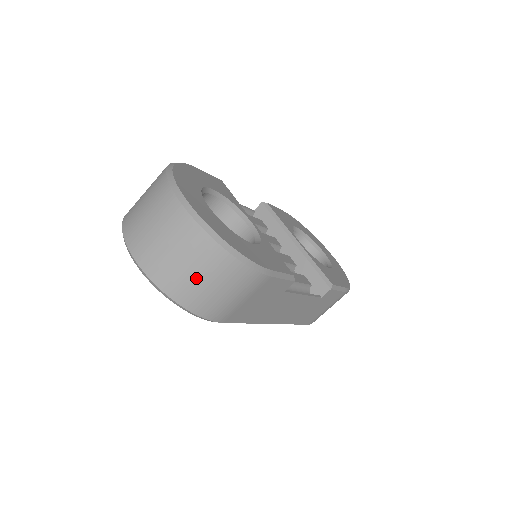
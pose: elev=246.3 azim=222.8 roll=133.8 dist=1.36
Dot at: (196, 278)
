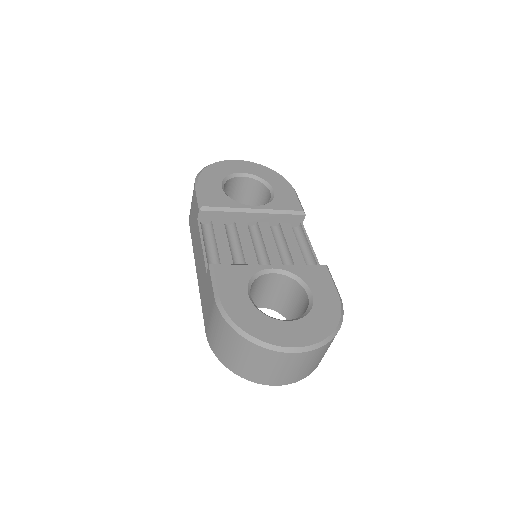
Dot at: occluded
